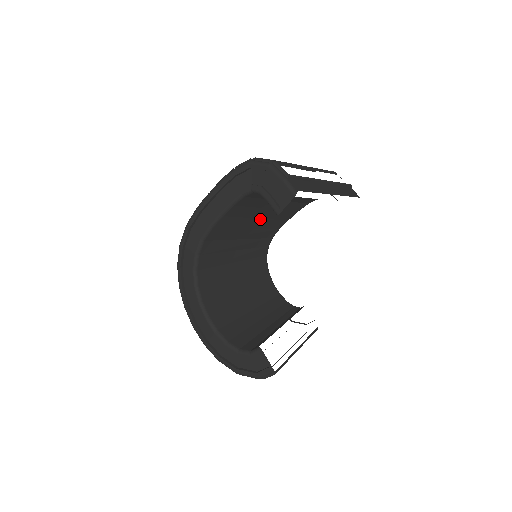
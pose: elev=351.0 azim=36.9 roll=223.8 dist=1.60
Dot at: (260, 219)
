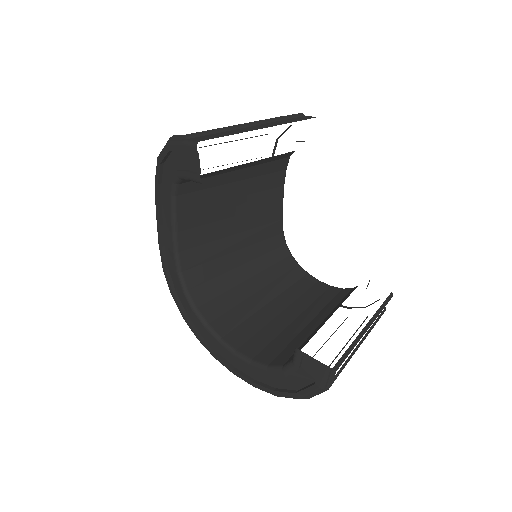
Dot at: (237, 217)
